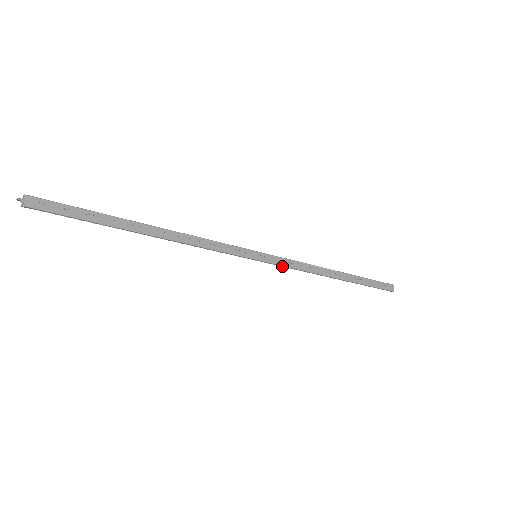
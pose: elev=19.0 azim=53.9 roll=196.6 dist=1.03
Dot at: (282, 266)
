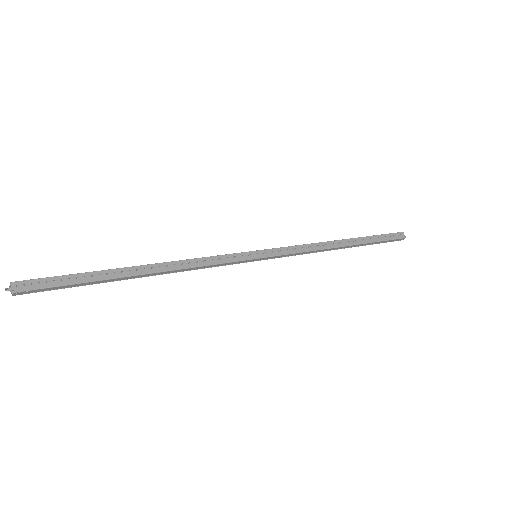
Dot at: (286, 256)
